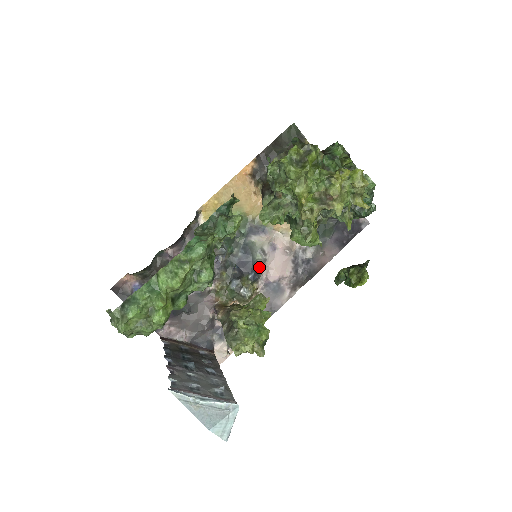
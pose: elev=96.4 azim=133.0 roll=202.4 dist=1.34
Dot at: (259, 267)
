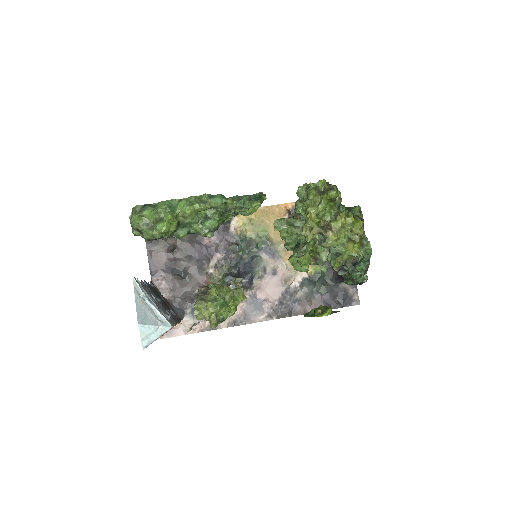
Dot at: (255, 280)
